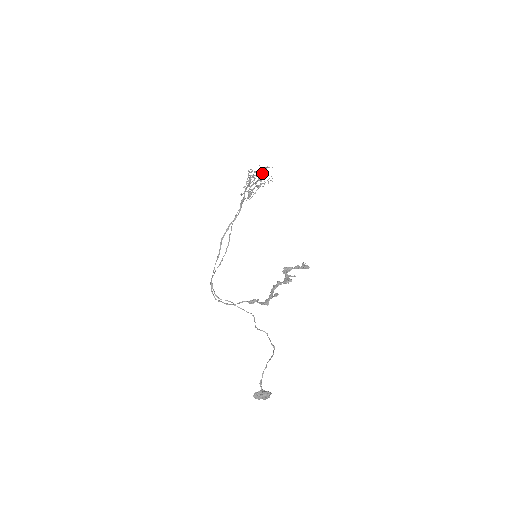
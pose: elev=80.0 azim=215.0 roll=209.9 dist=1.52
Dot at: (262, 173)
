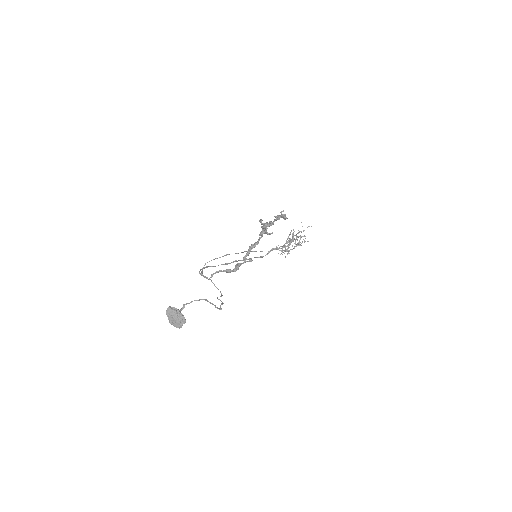
Dot at: (303, 236)
